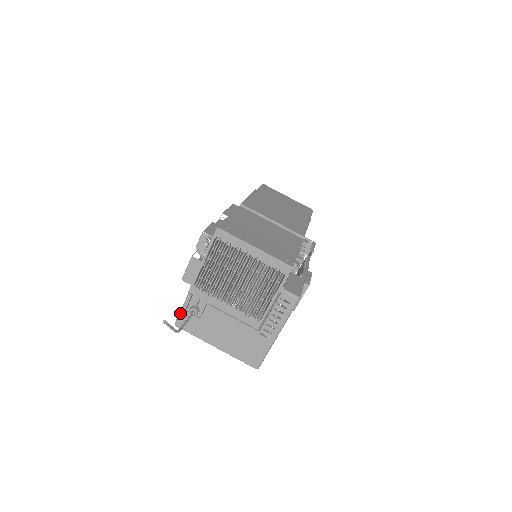
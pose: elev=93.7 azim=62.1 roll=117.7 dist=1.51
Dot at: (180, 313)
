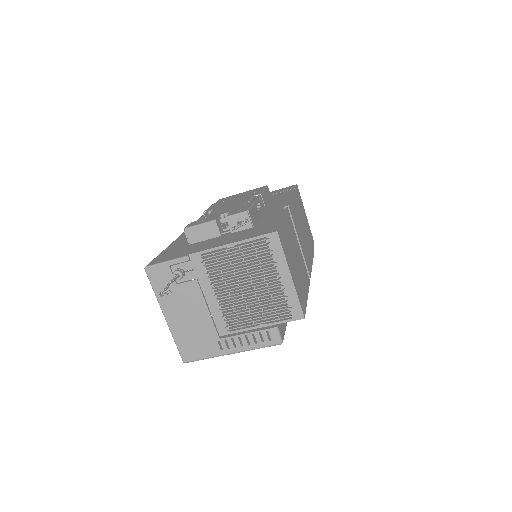
Dot at: (161, 263)
